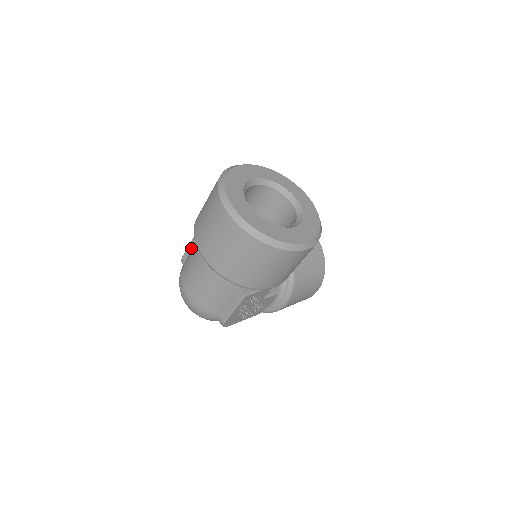
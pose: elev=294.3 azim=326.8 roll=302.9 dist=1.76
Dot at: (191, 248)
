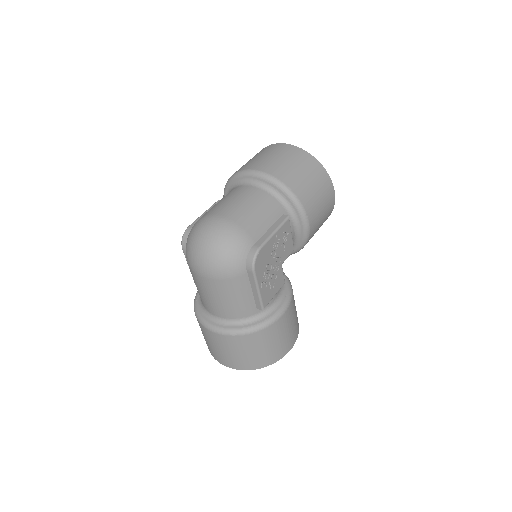
Dot at: occluded
